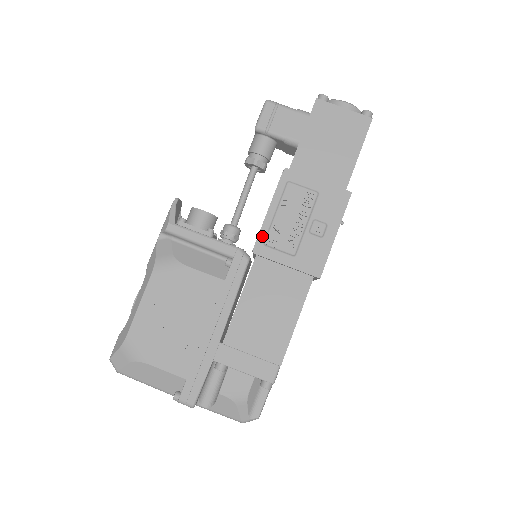
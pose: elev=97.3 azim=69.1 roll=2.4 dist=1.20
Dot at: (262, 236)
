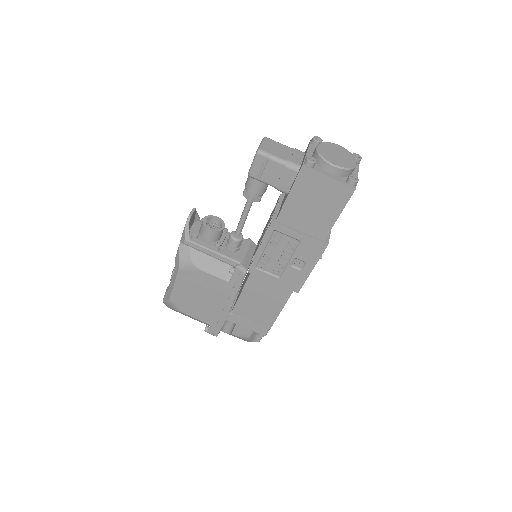
Dot at: (254, 263)
